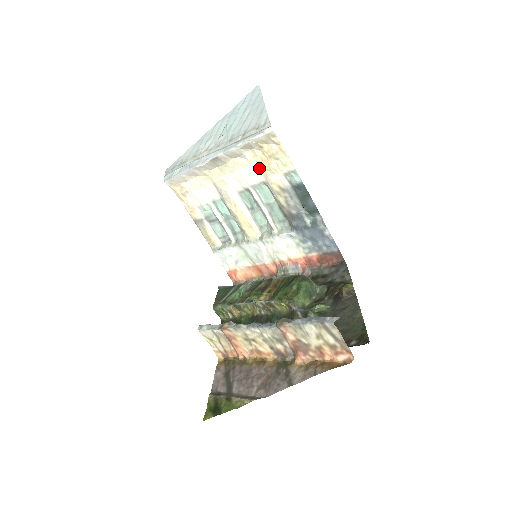
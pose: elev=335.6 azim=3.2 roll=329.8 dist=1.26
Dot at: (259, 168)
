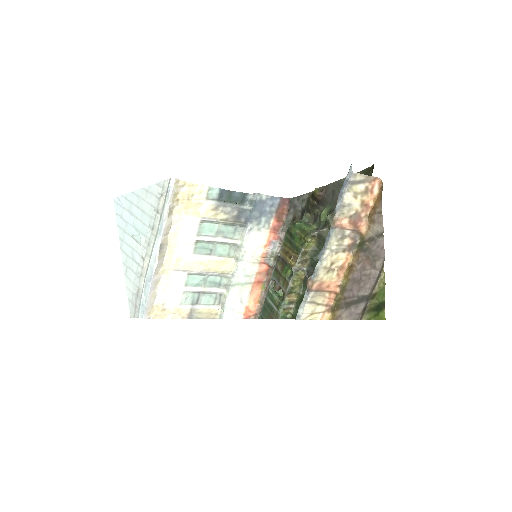
Dot at: (189, 217)
